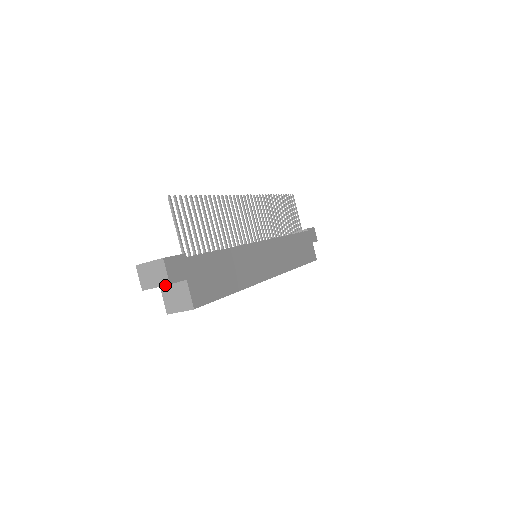
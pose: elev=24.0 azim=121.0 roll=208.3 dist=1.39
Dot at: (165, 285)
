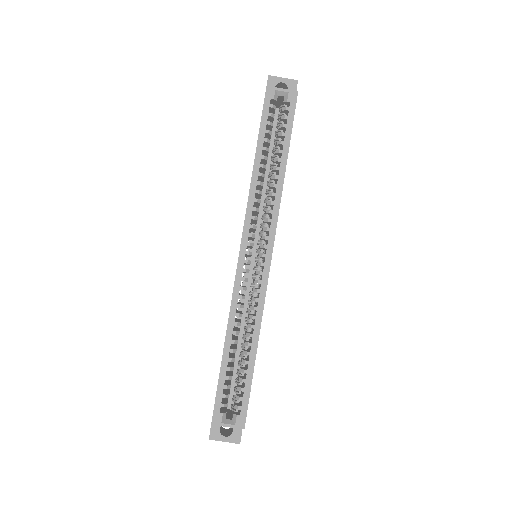
Dot at: (293, 80)
